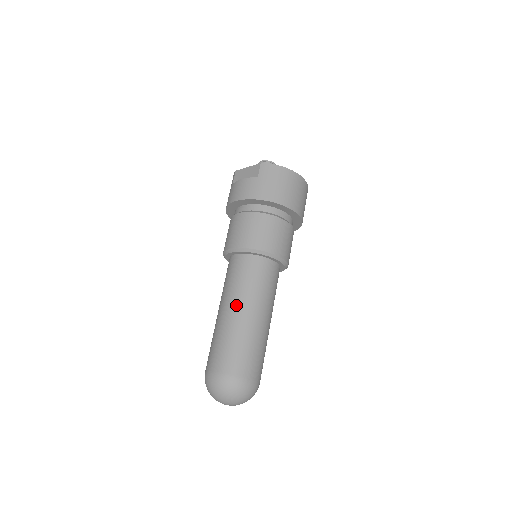
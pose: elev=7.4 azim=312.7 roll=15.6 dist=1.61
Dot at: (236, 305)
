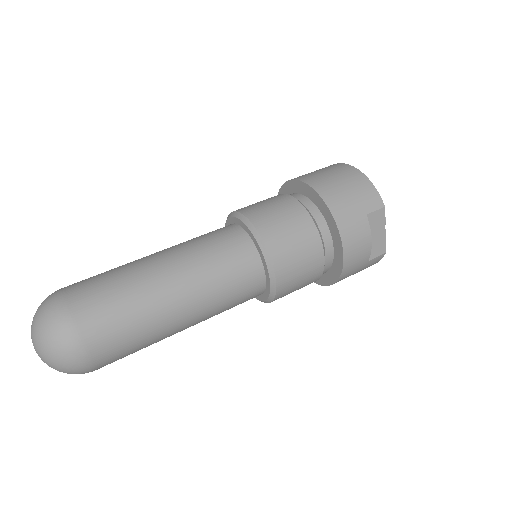
Dot at: occluded
